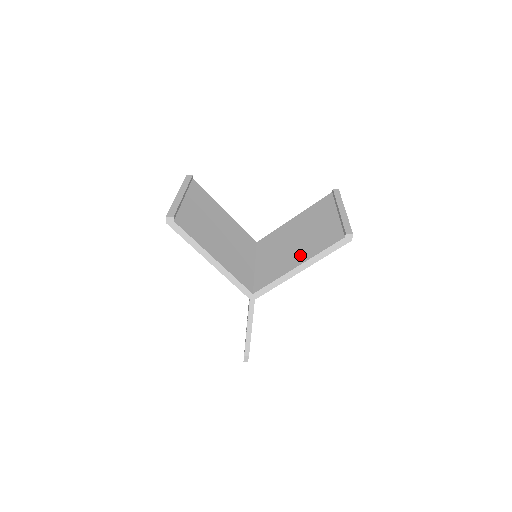
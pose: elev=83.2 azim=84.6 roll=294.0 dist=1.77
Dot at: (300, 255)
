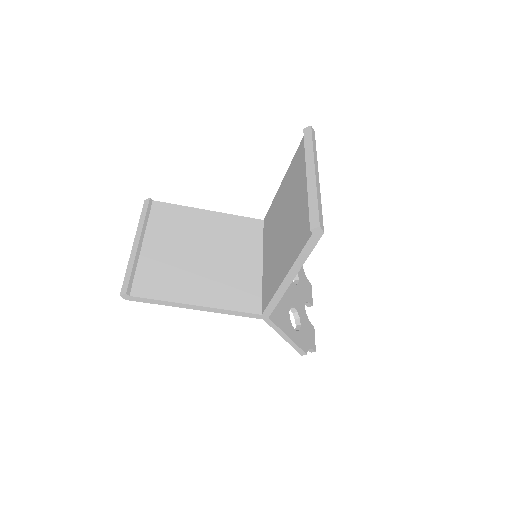
Dot at: (285, 258)
